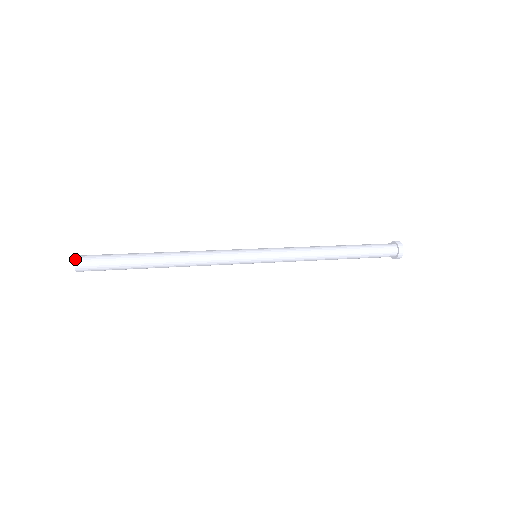
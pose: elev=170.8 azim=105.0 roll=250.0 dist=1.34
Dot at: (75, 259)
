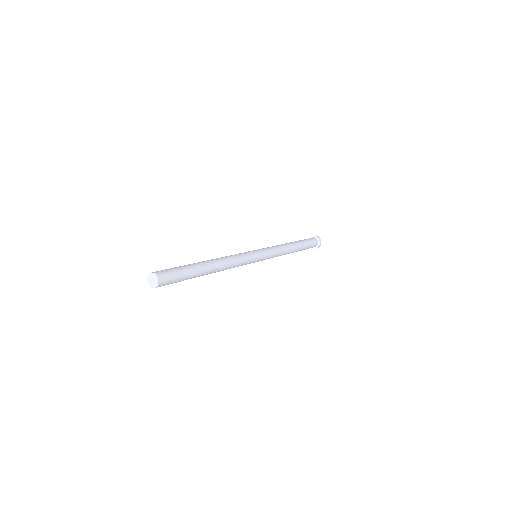
Dot at: (153, 272)
